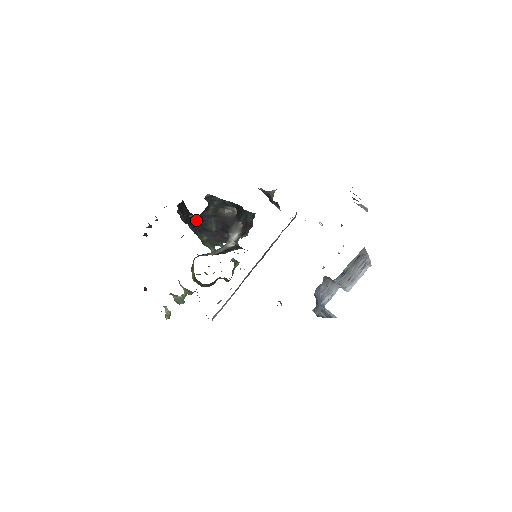
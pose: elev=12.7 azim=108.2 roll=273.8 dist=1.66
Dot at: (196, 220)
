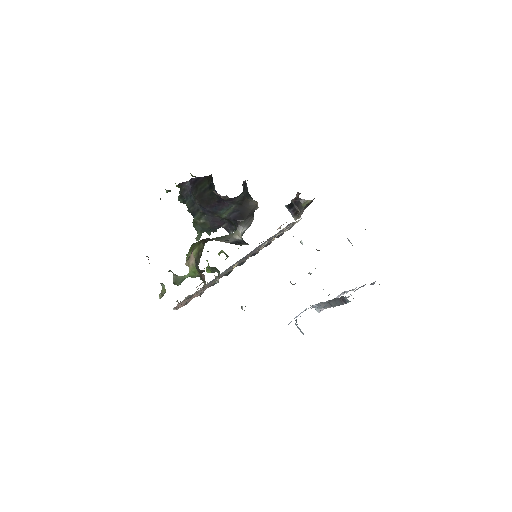
Dot at: (214, 201)
